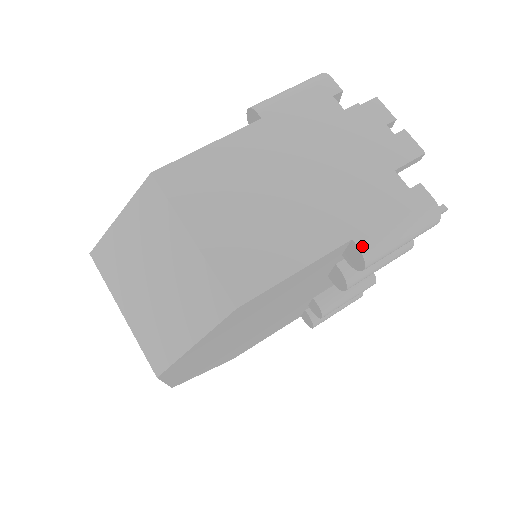
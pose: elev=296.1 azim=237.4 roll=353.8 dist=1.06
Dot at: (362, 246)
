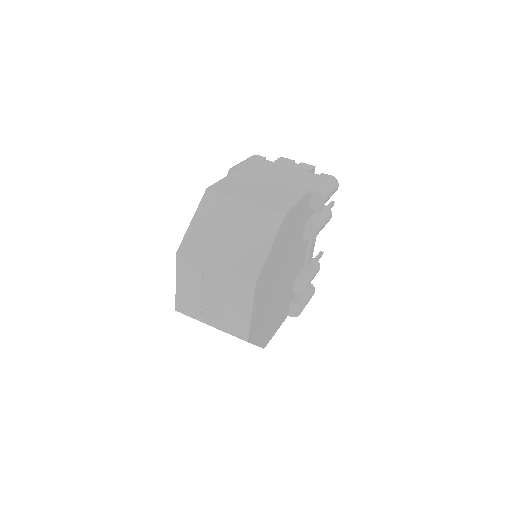
Dot at: (318, 190)
